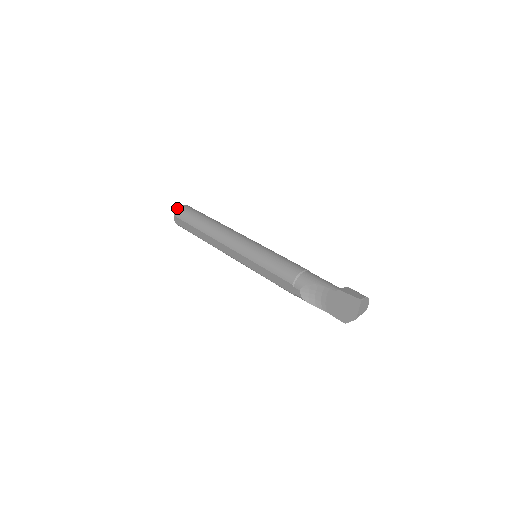
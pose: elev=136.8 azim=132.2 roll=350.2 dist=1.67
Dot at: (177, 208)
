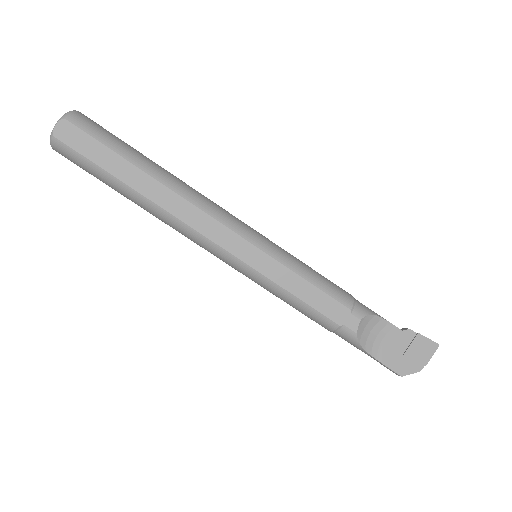
Dot at: occluded
